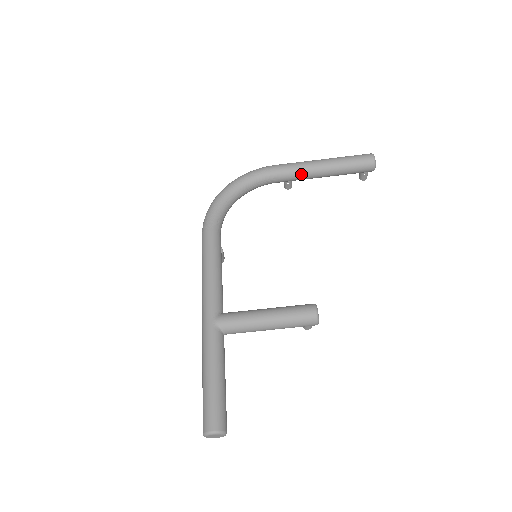
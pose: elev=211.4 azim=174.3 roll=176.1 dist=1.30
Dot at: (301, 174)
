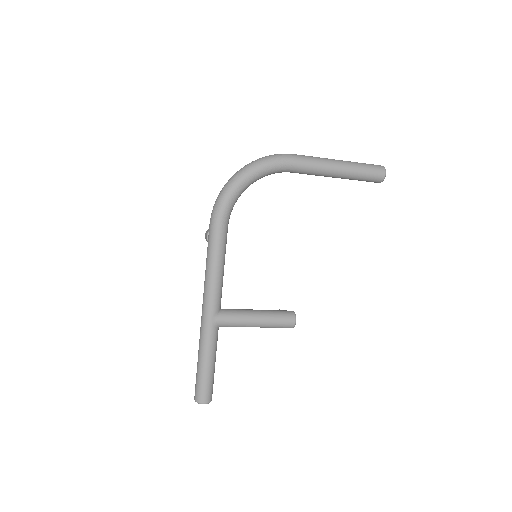
Dot at: (317, 174)
